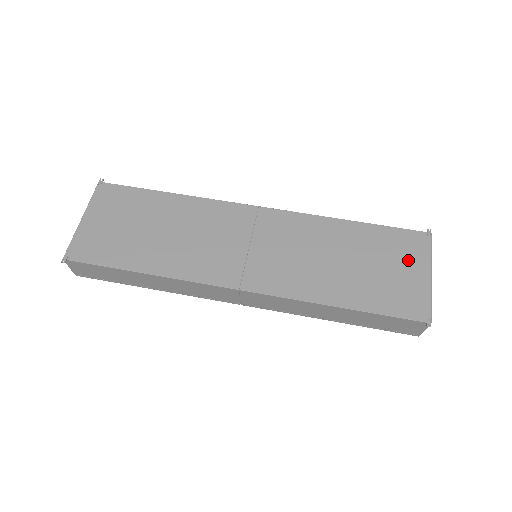
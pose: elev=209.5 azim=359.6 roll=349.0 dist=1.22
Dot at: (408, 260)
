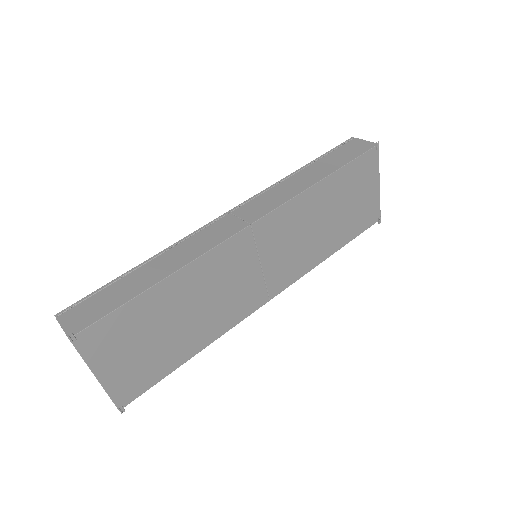
Dot at: (366, 183)
